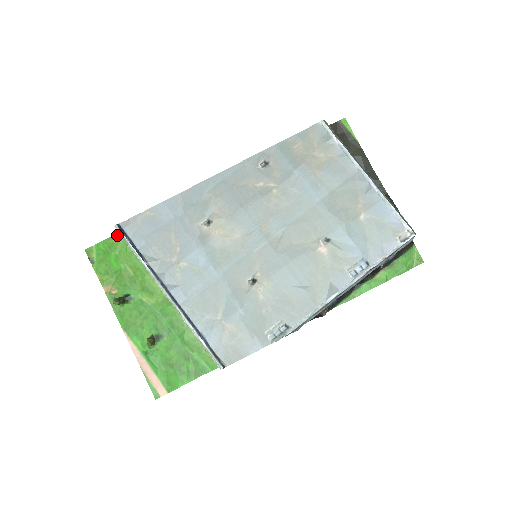
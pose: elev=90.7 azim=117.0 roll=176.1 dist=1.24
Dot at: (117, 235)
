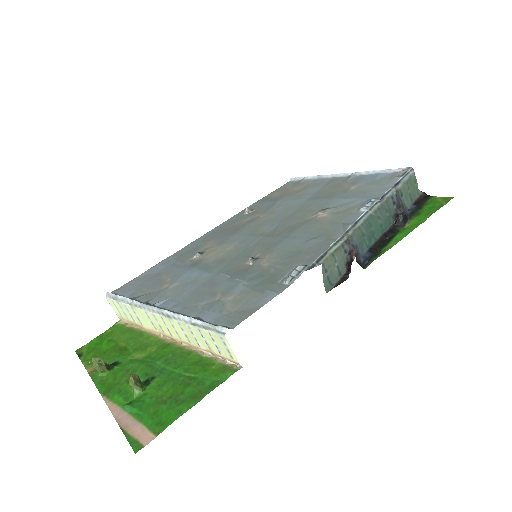
Dot at: (113, 326)
